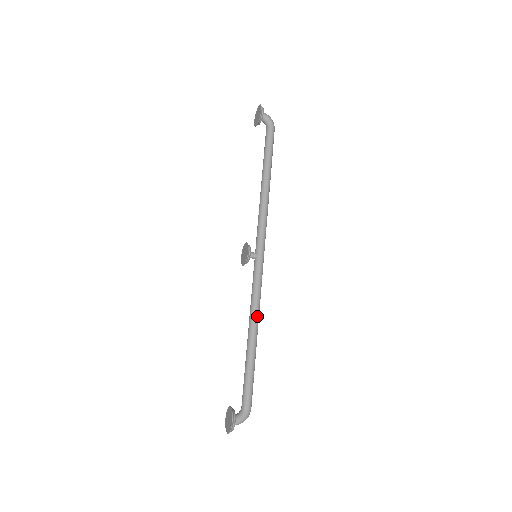
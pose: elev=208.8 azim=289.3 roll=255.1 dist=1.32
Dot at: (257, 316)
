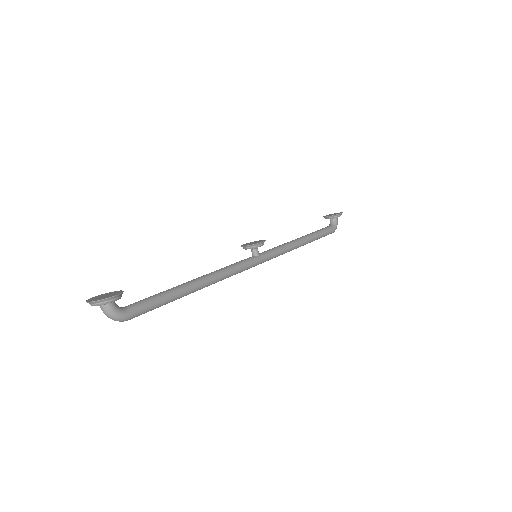
Dot at: (217, 279)
